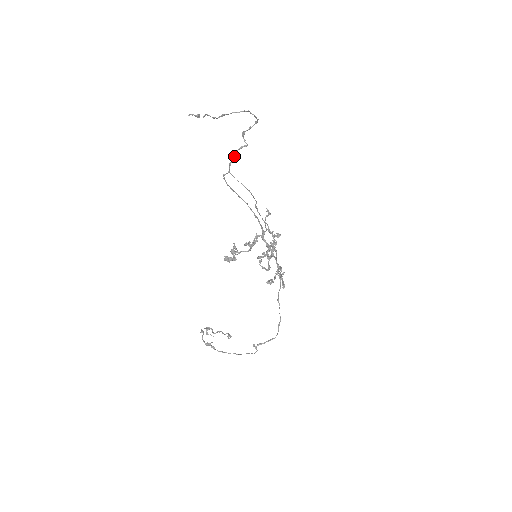
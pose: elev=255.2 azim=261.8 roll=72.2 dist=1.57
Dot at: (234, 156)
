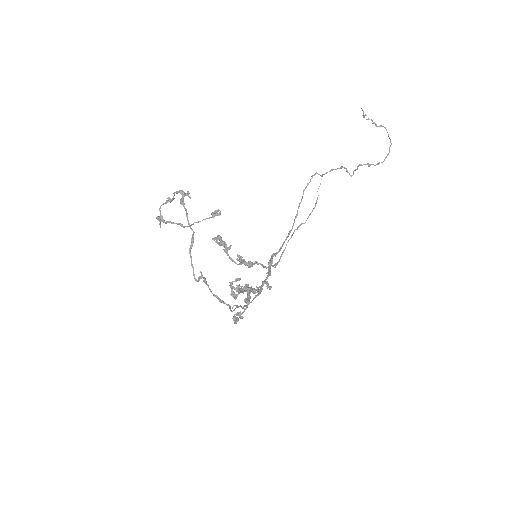
Dot at: (342, 167)
